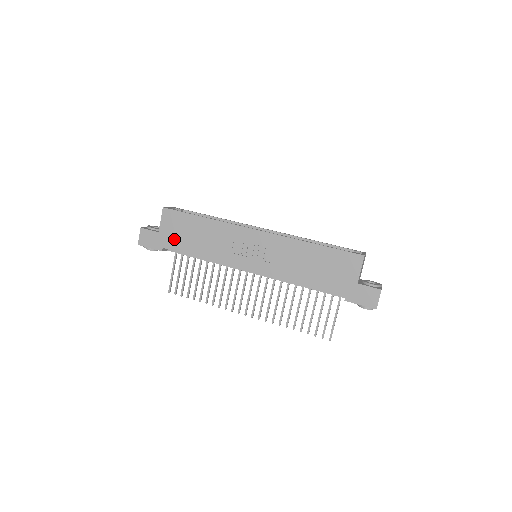
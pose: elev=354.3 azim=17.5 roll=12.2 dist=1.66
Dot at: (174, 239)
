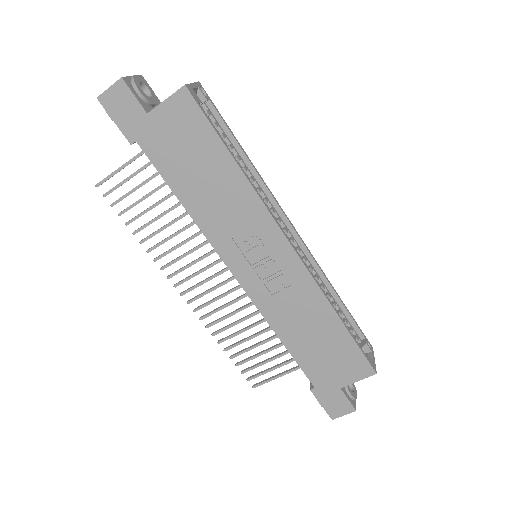
Dot at: (164, 147)
